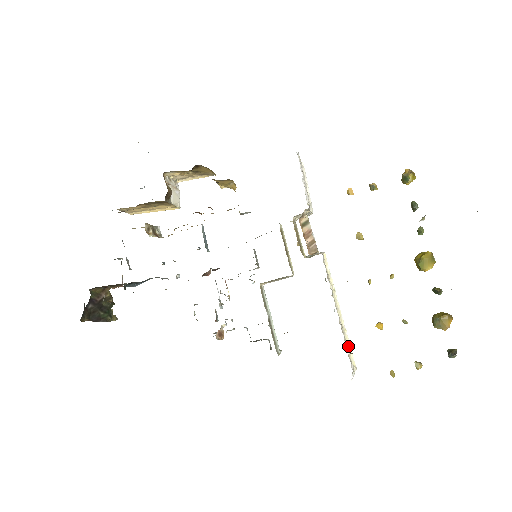
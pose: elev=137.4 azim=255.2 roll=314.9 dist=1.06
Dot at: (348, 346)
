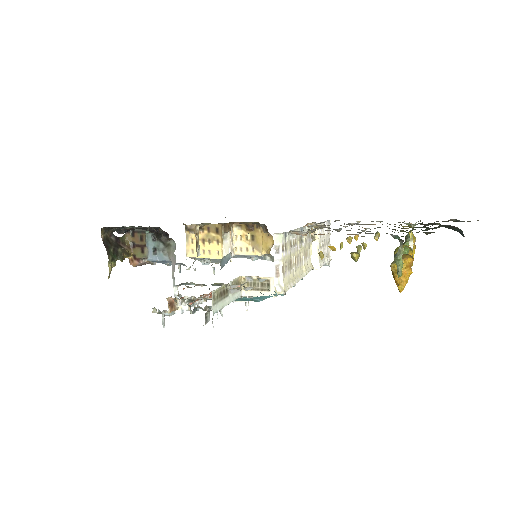
Dot at: (289, 282)
